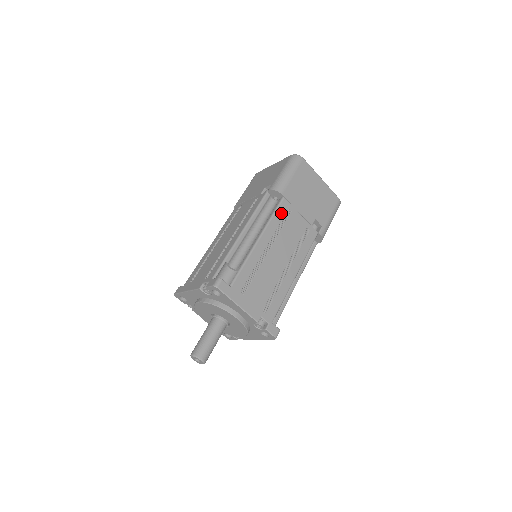
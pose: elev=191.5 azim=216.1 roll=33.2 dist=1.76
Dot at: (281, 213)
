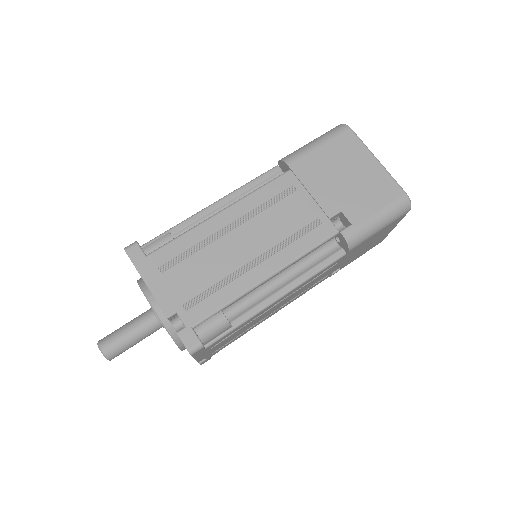
Dot at: (276, 188)
